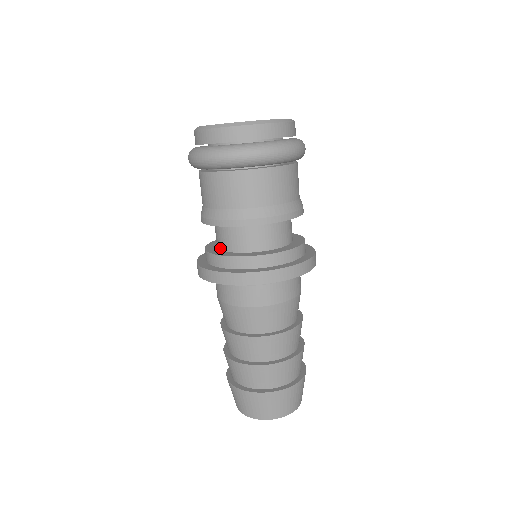
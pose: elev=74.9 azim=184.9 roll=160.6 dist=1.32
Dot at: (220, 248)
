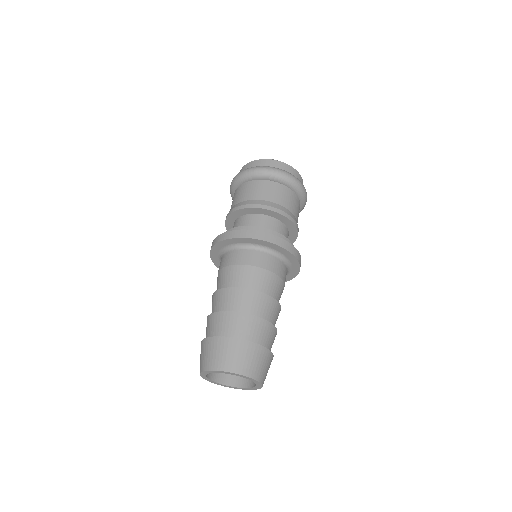
Dot at: occluded
